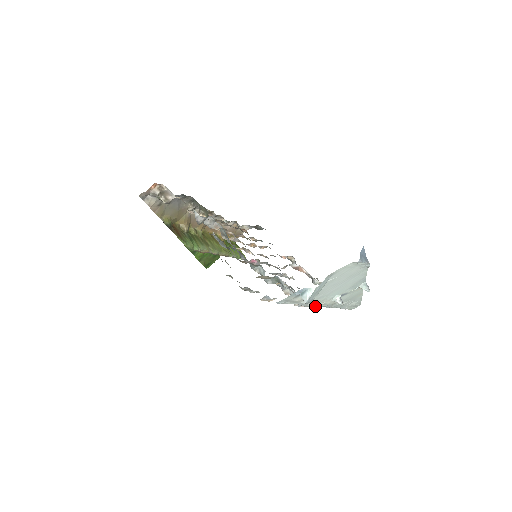
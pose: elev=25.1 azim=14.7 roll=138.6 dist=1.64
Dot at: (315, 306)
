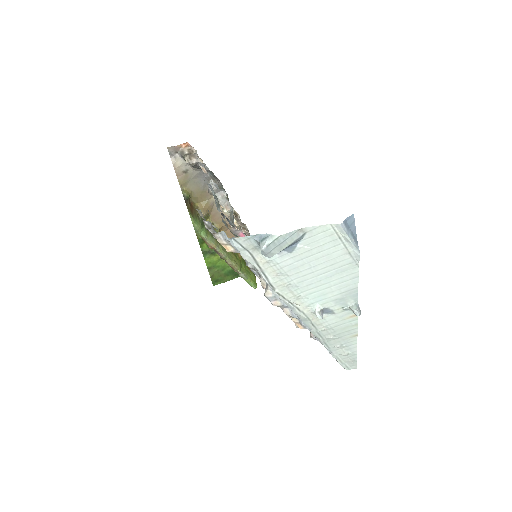
Dot at: (287, 304)
